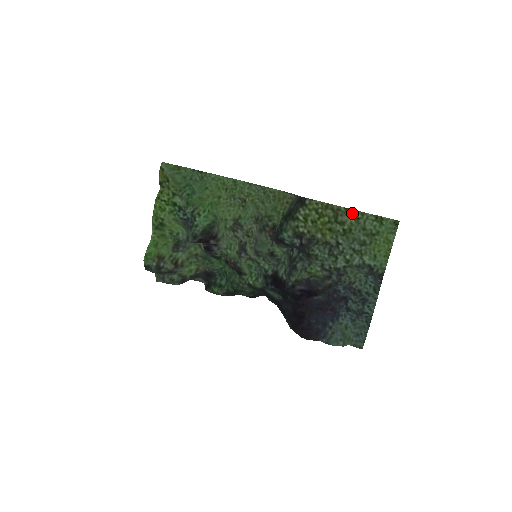
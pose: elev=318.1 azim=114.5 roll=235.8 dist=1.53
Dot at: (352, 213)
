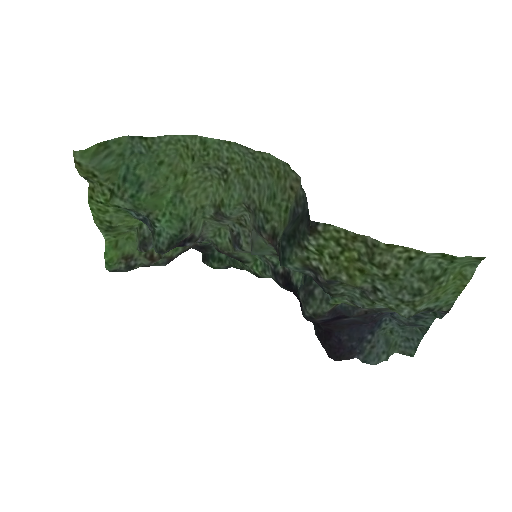
Dot at: (399, 251)
